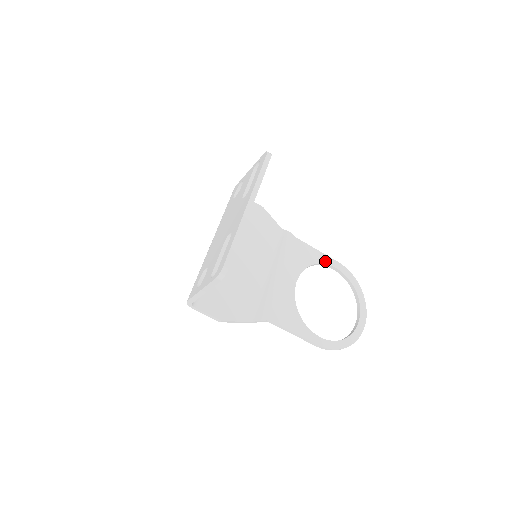
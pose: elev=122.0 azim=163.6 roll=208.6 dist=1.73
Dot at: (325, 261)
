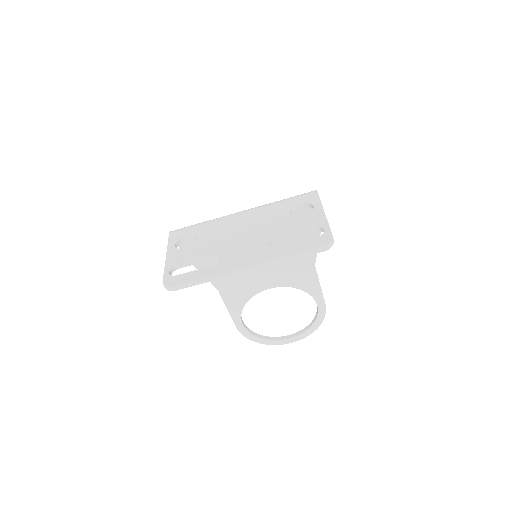
Dot at: (315, 296)
